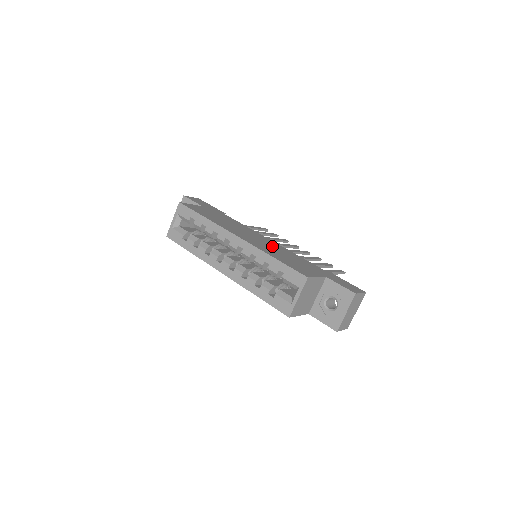
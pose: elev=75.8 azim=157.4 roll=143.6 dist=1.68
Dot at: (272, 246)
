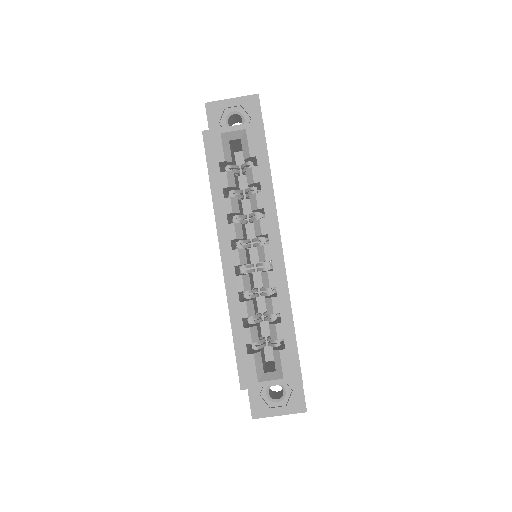
Dot at: occluded
